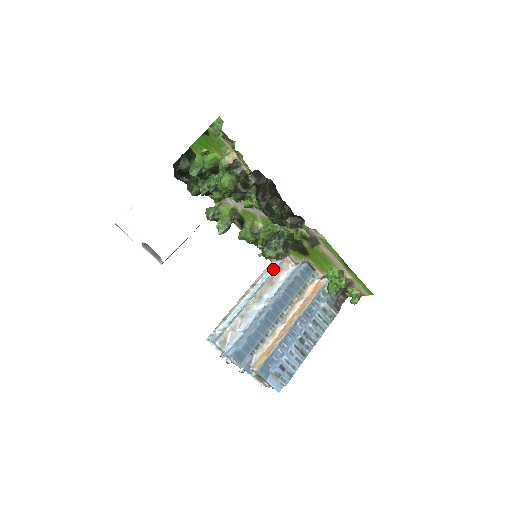
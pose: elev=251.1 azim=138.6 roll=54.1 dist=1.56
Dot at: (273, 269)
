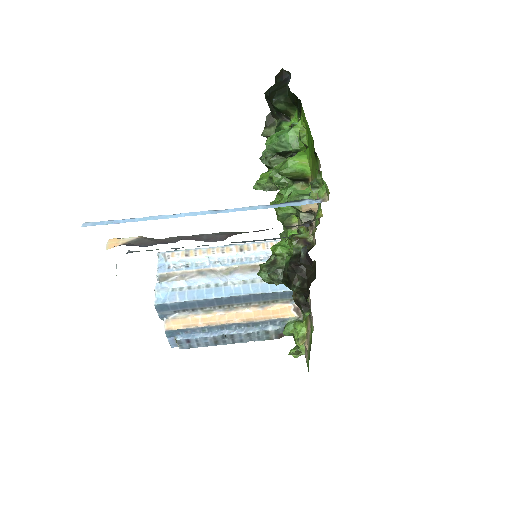
Dot at: (271, 254)
